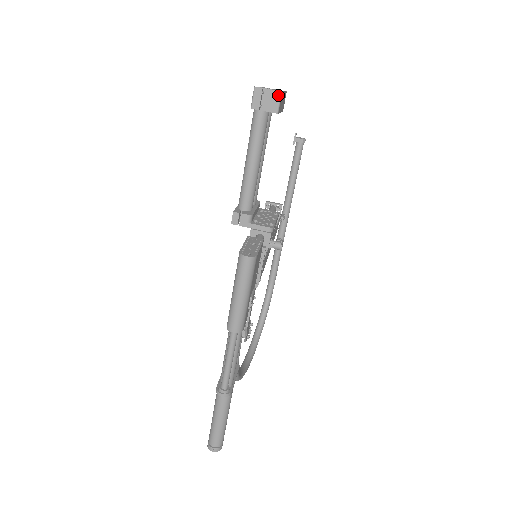
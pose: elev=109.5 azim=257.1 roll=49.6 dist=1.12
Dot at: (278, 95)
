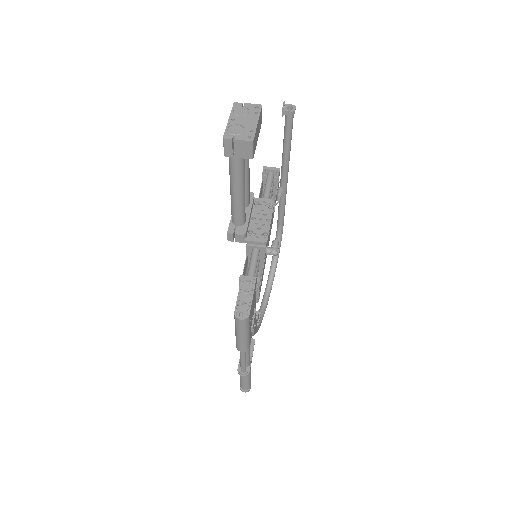
Dot at: (250, 145)
